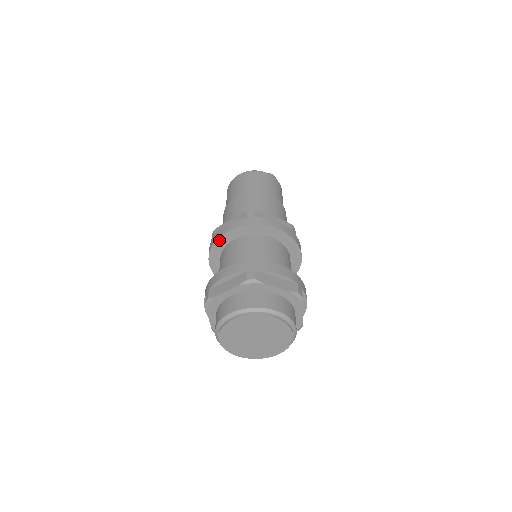
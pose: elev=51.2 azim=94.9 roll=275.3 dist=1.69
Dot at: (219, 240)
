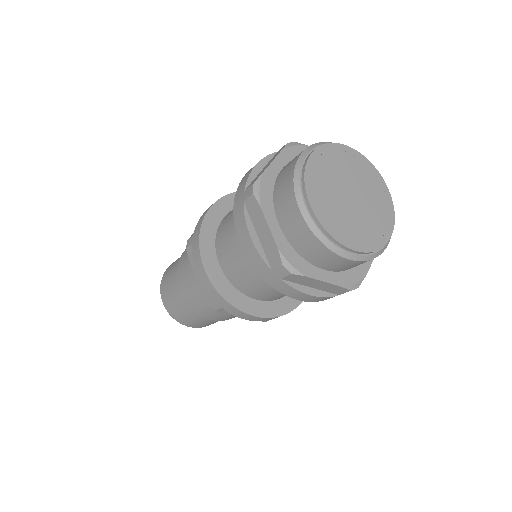
Dot at: occluded
